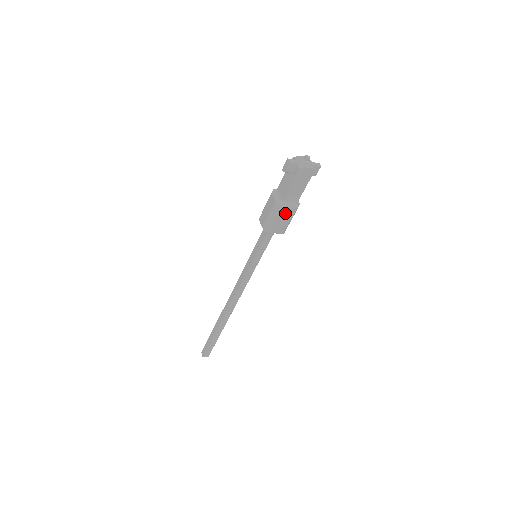
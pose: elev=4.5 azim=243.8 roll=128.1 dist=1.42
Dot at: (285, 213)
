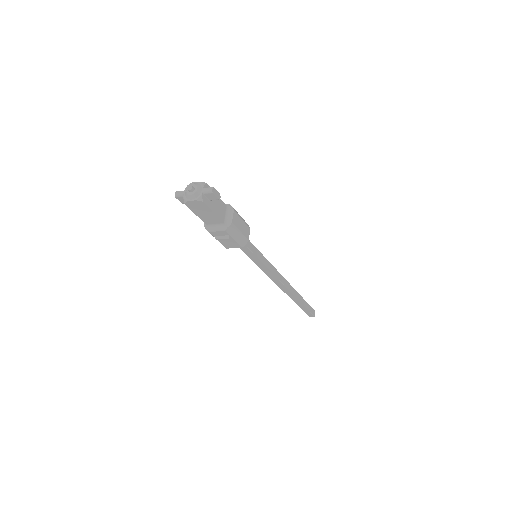
Dot at: (219, 235)
